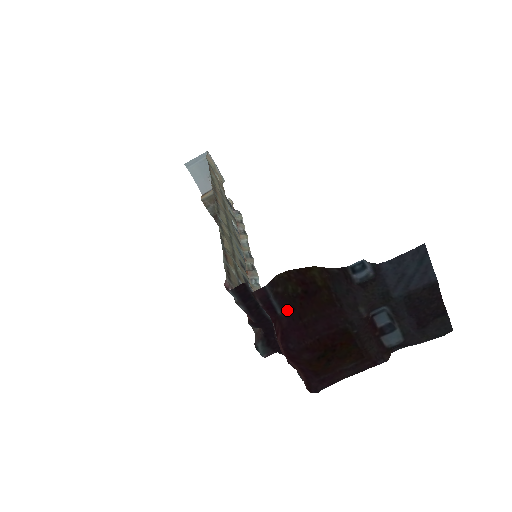
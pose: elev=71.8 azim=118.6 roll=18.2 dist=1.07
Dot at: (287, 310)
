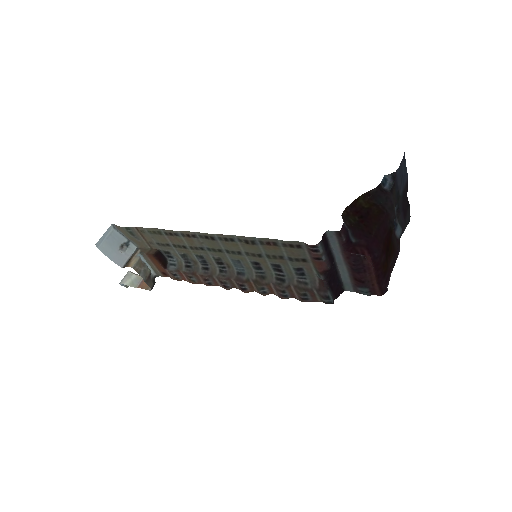
Dot at: (359, 234)
